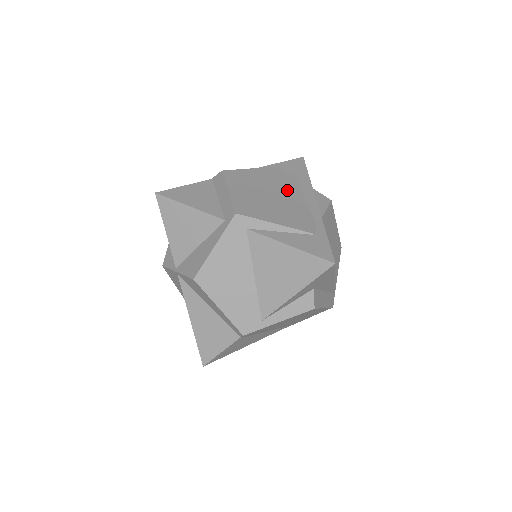
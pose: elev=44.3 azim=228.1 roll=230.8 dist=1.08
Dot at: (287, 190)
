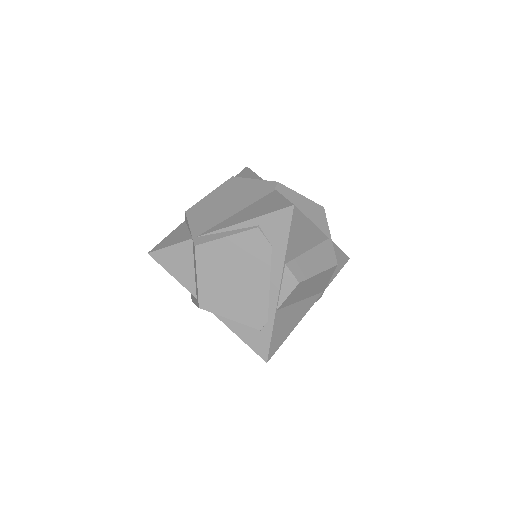
Dot at: (255, 271)
